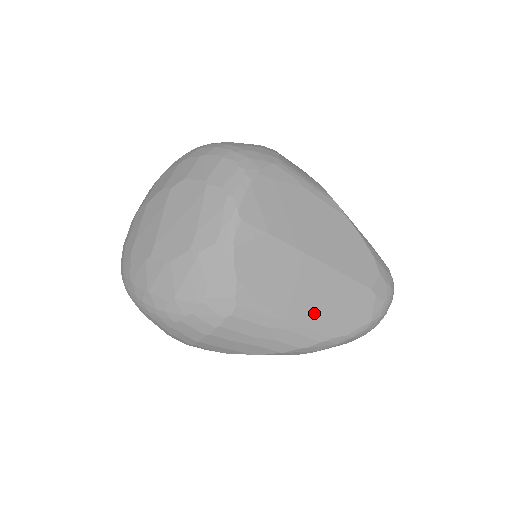
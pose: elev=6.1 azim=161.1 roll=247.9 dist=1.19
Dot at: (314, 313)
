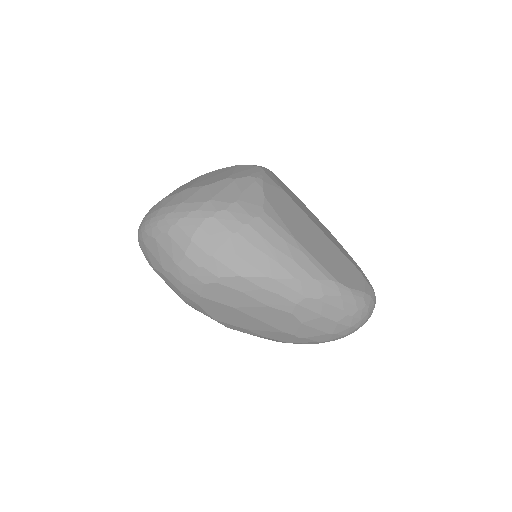
Dot at: (321, 255)
